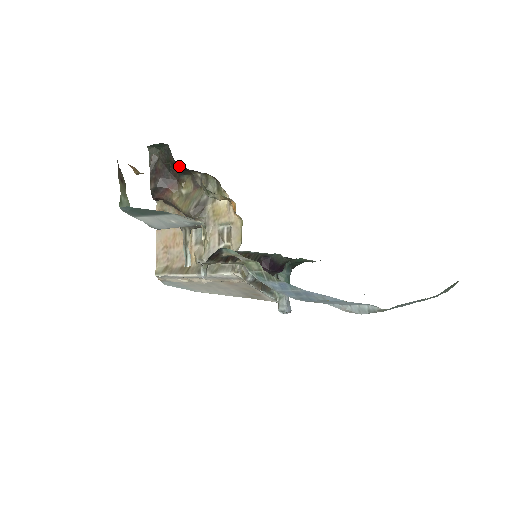
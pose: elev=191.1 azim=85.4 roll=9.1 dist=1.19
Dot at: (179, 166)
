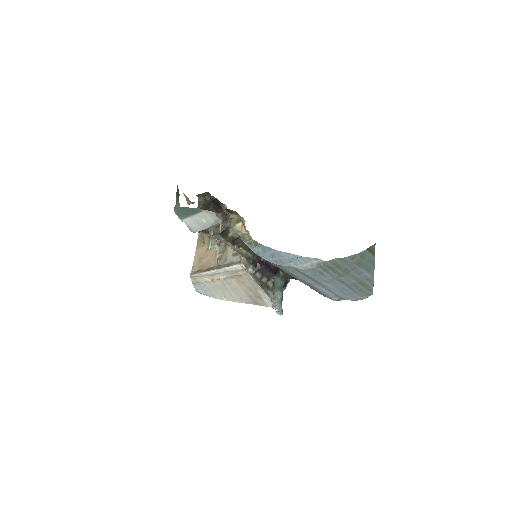
Dot at: (214, 201)
